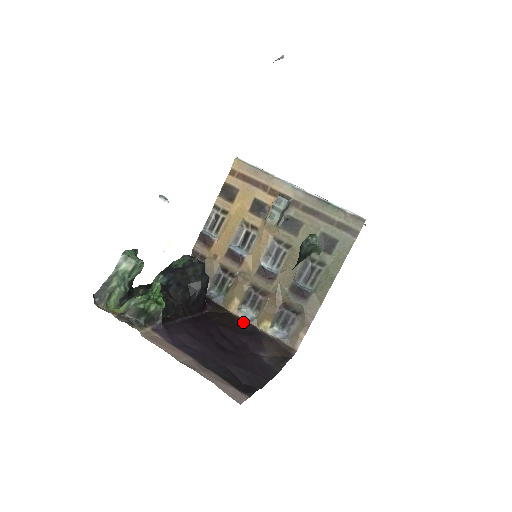
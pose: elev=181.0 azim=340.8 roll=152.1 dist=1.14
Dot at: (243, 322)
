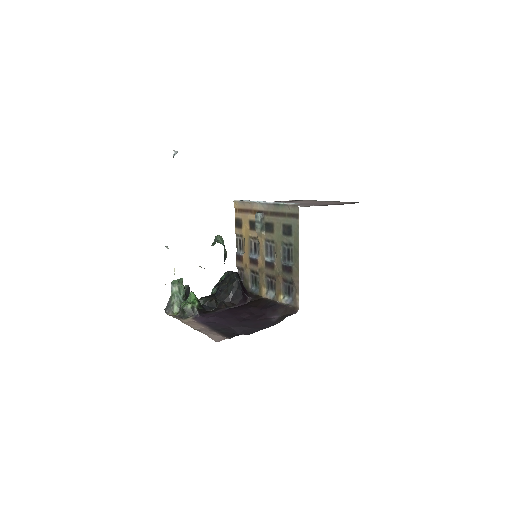
Dot at: (269, 301)
